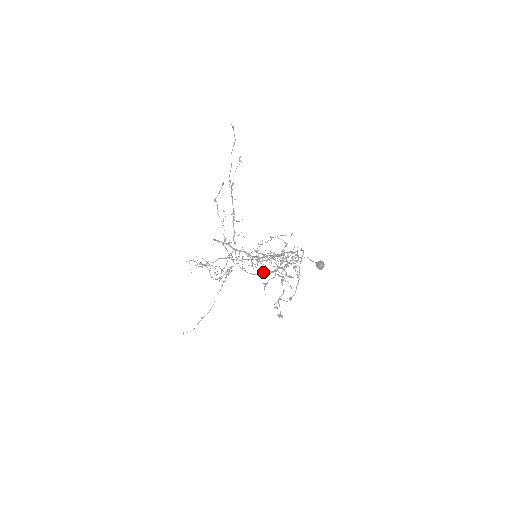
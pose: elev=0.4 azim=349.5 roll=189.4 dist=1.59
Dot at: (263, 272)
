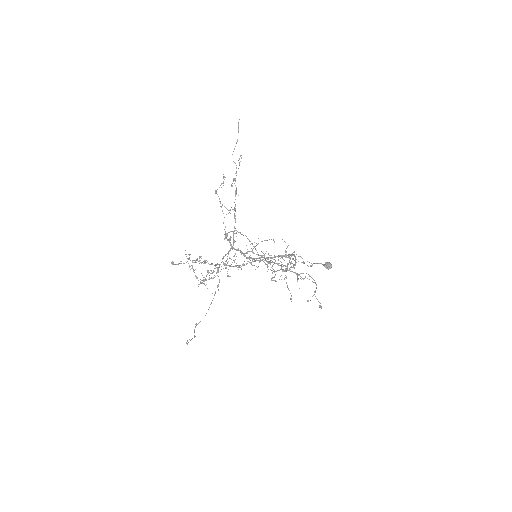
Dot at: (279, 270)
